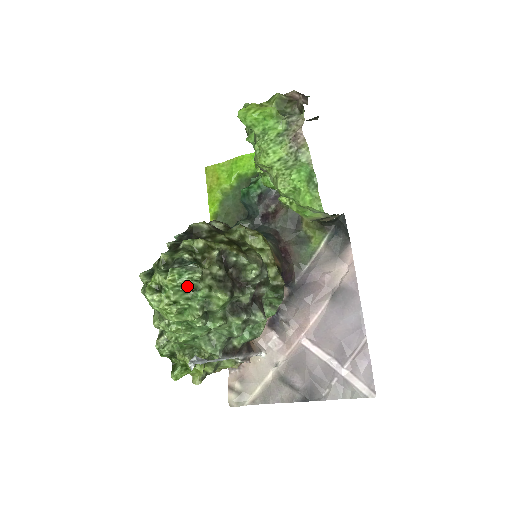
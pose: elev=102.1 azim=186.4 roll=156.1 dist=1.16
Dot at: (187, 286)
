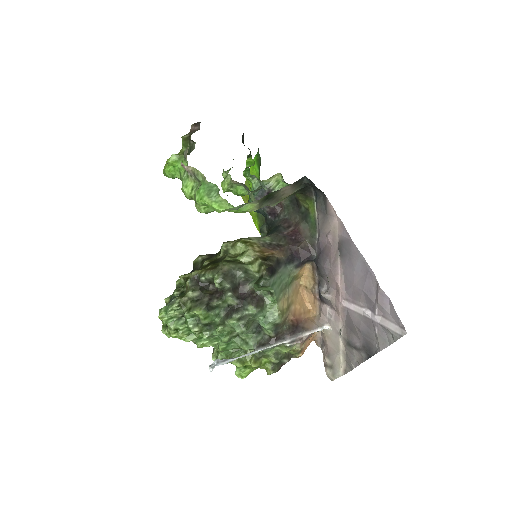
Dot at: (177, 316)
